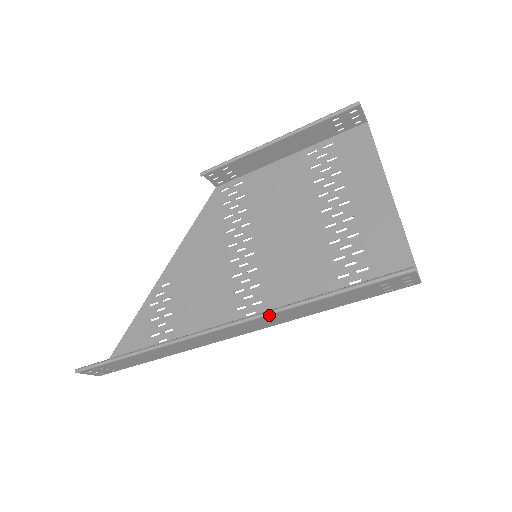
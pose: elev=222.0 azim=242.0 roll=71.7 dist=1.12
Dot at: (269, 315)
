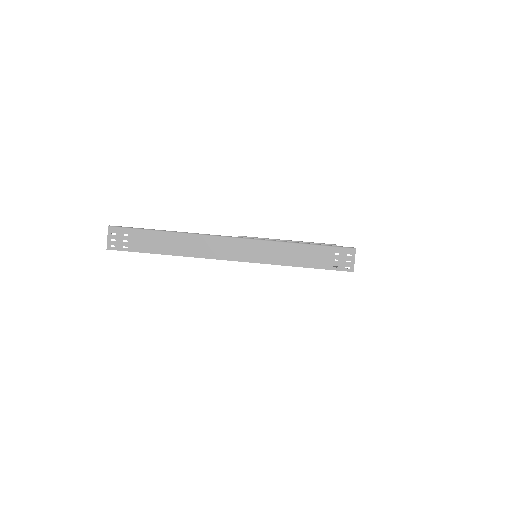
Dot at: (266, 241)
